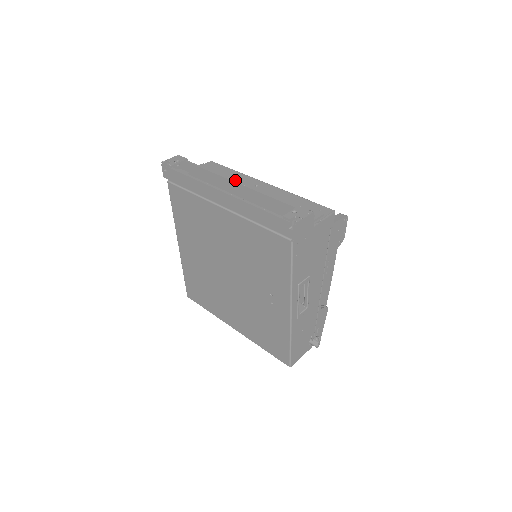
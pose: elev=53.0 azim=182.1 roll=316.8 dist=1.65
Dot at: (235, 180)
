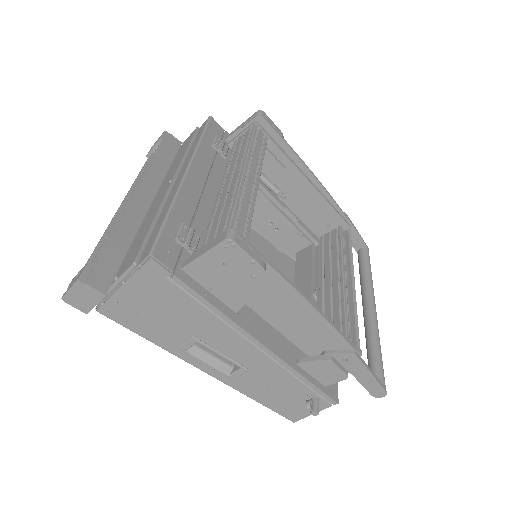
Dot at: (176, 167)
